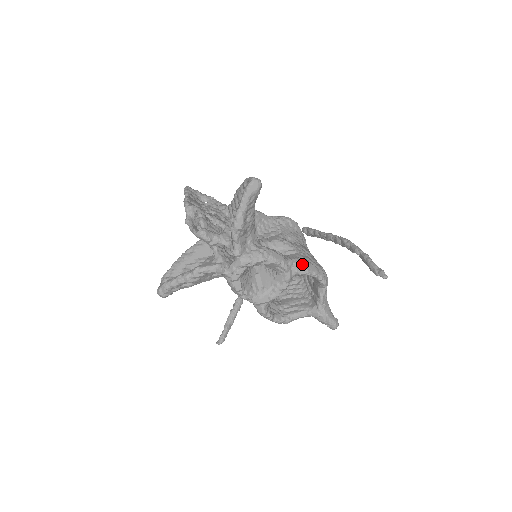
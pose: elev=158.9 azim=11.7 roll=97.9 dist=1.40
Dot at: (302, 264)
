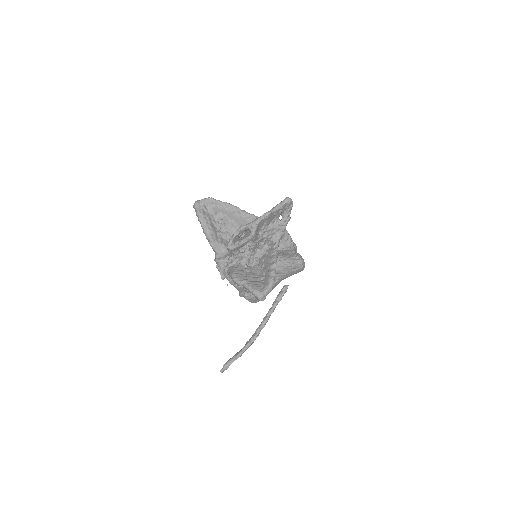
Dot at: (249, 297)
